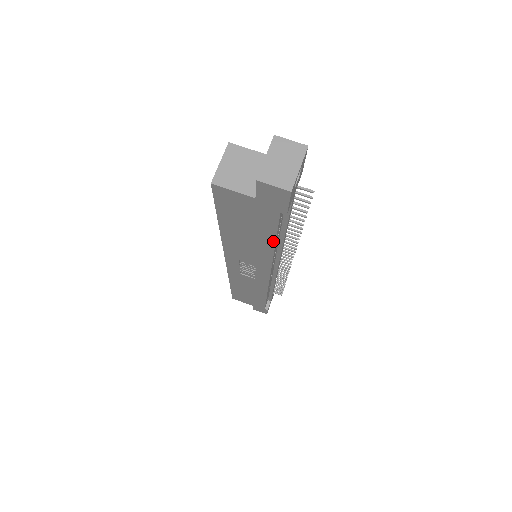
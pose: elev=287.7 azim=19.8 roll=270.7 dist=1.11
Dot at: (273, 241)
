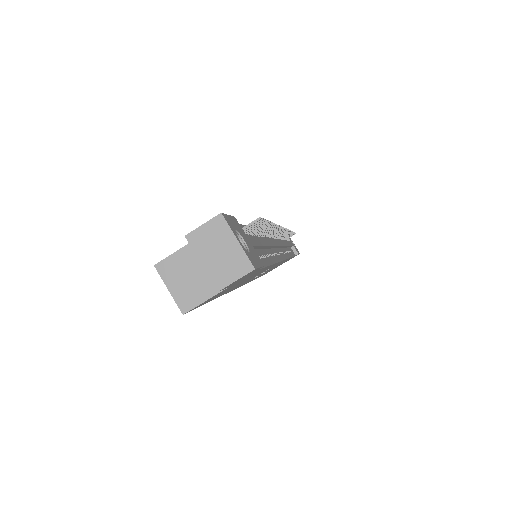
Dot at: occluded
